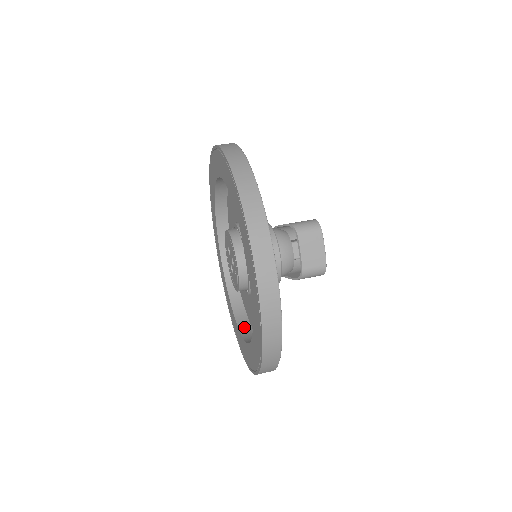
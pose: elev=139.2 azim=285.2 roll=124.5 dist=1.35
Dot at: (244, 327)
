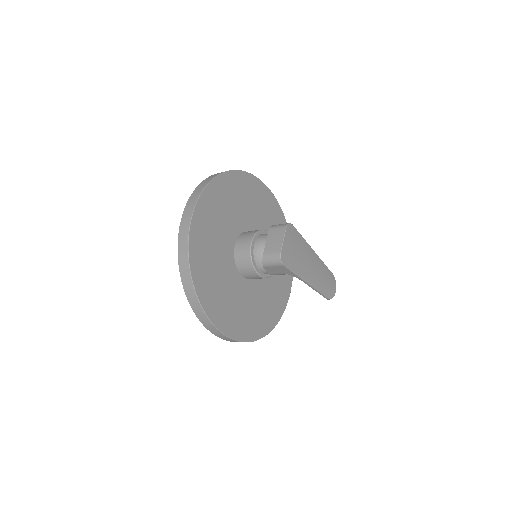
Dot at: occluded
